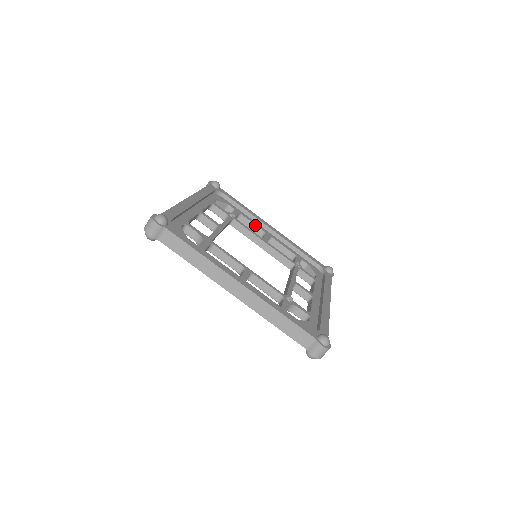
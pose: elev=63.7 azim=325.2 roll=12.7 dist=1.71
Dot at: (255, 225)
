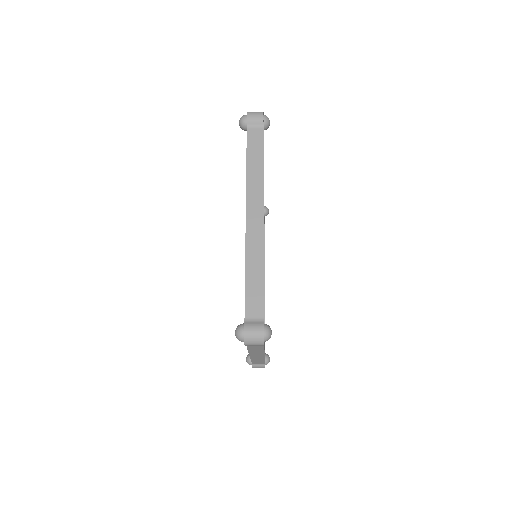
Dot at: occluded
